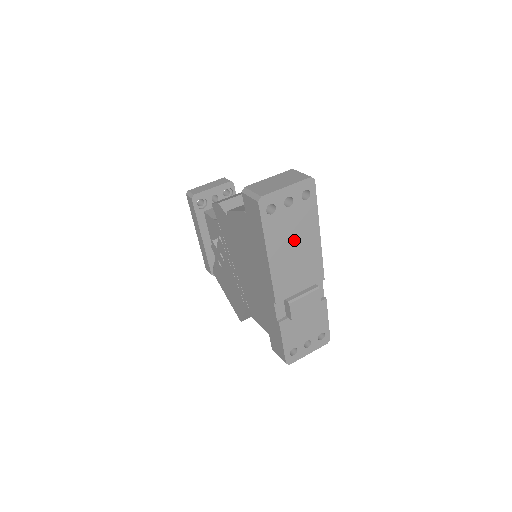
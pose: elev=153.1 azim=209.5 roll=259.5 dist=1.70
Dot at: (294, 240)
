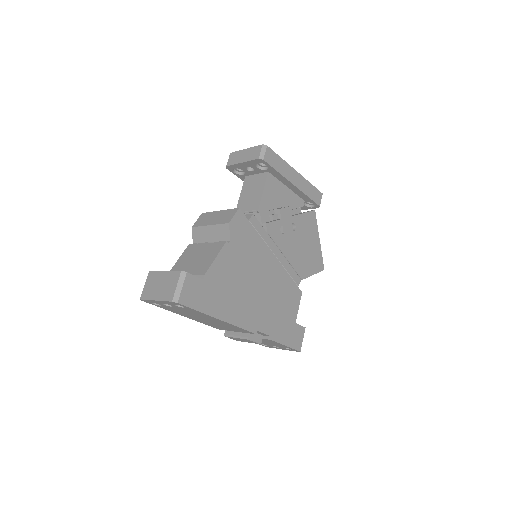
Dot at: (198, 316)
